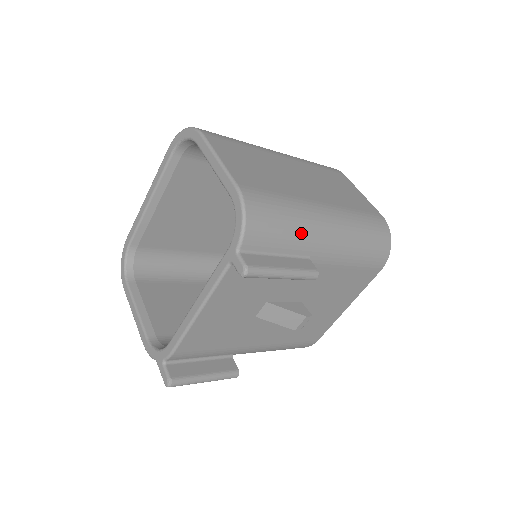
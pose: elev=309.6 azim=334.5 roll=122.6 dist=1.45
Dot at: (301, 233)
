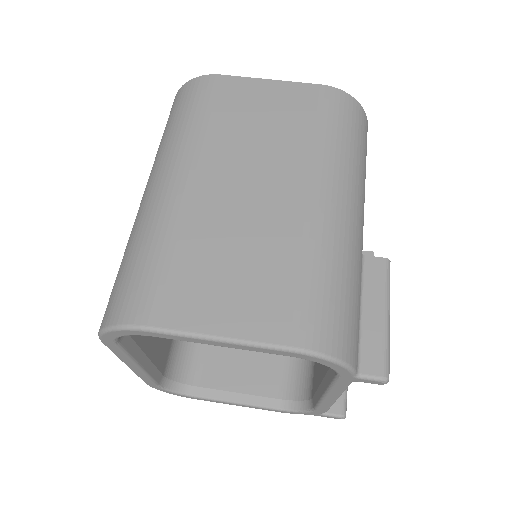
Dot at: (352, 264)
